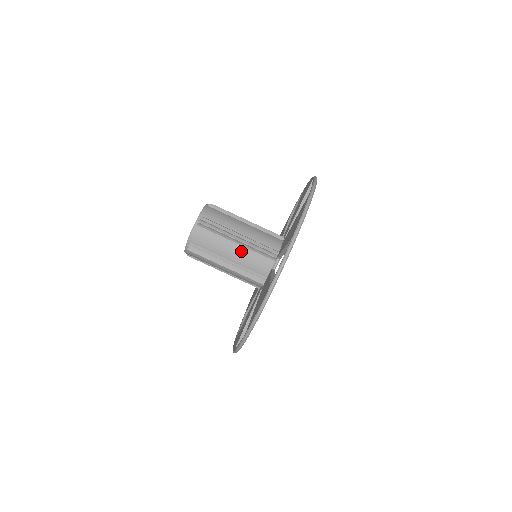
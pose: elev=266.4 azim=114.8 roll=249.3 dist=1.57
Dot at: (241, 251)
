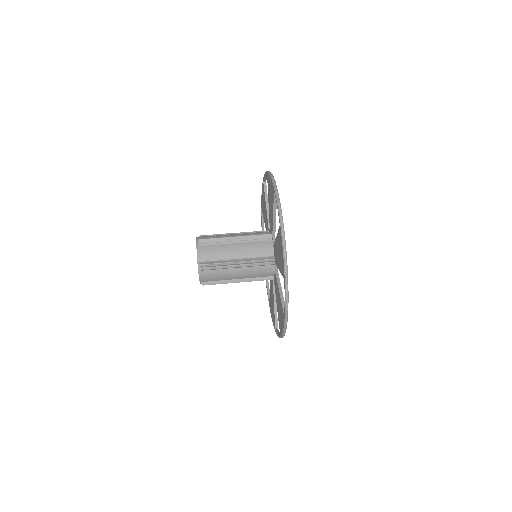
Dot at: (243, 247)
